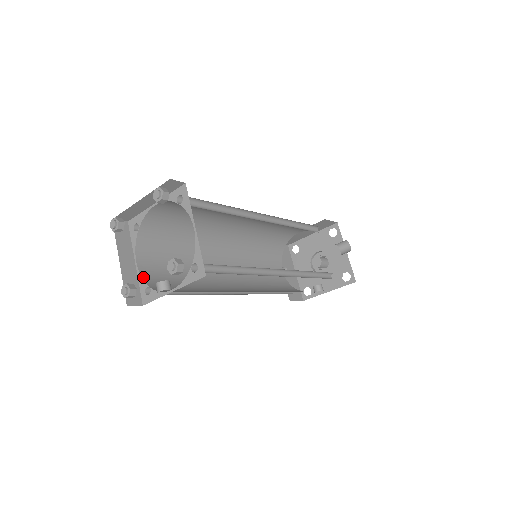
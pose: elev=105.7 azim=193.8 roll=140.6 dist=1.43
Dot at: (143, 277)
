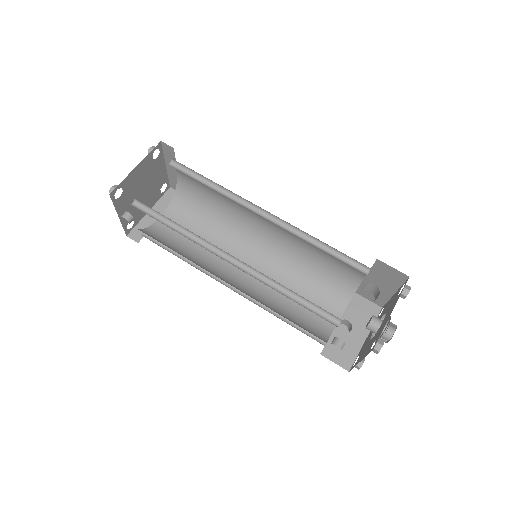
Dot at: (153, 226)
